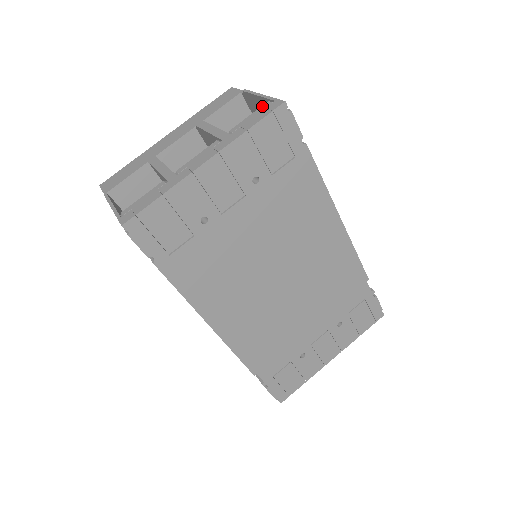
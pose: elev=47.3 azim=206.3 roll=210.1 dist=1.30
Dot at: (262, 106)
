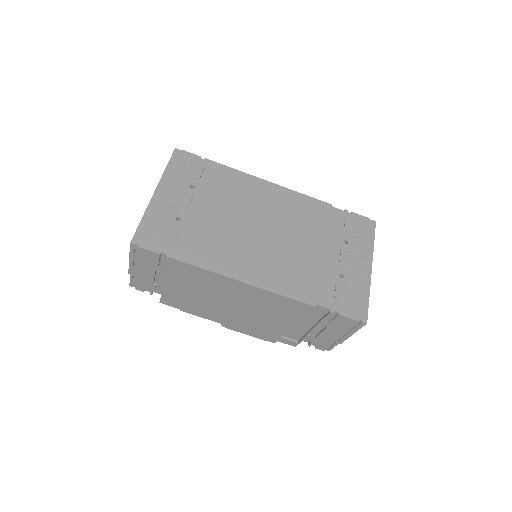
Dot at: occluded
